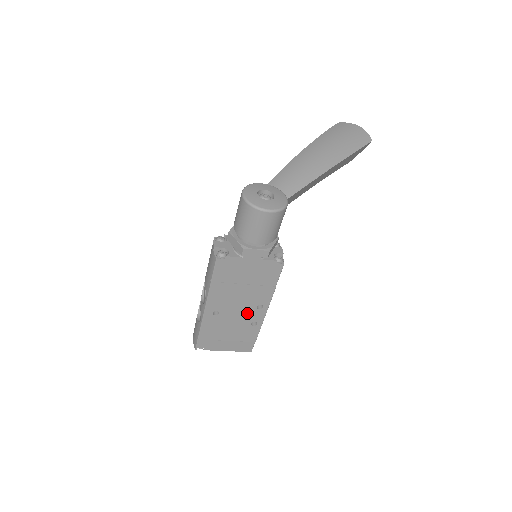
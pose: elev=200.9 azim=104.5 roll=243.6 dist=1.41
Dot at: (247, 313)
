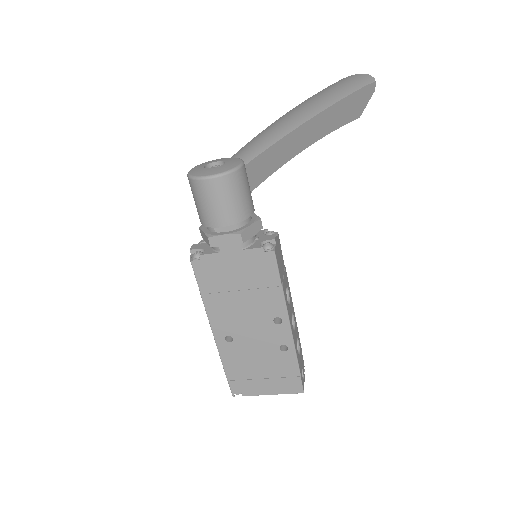
Dot at: (266, 333)
